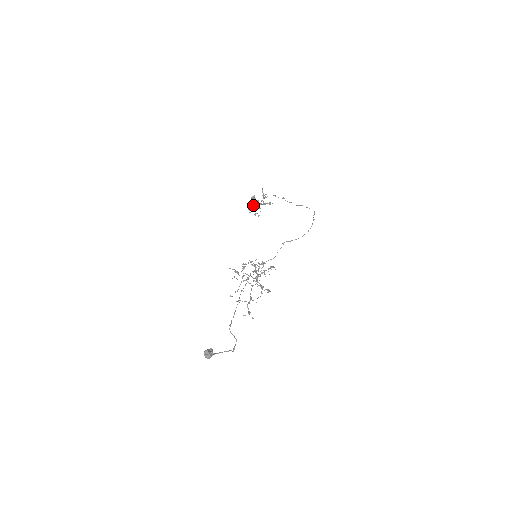
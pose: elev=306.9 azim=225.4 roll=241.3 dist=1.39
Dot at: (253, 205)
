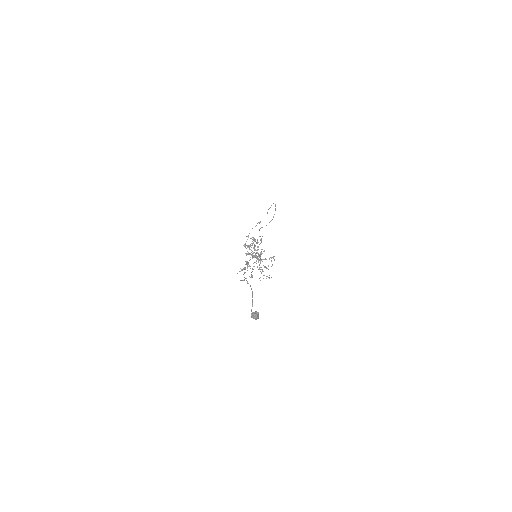
Dot at: (251, 250)
